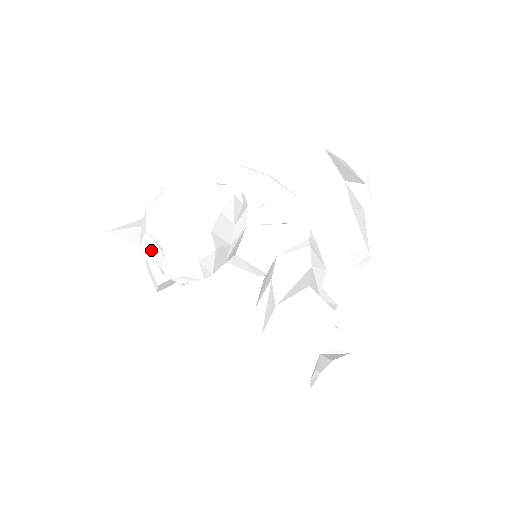
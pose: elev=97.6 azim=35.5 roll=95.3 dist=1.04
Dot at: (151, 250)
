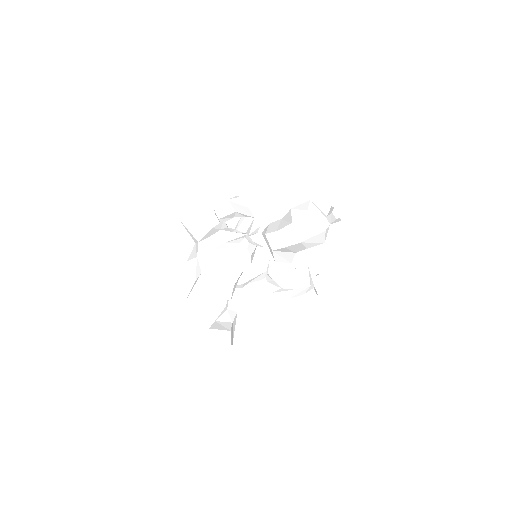
Dot at: (222, 262)
